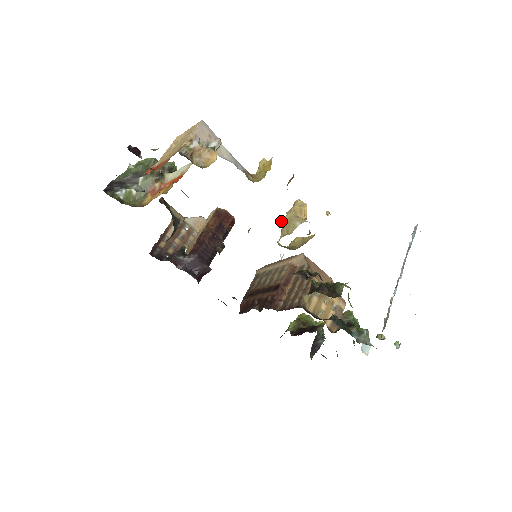
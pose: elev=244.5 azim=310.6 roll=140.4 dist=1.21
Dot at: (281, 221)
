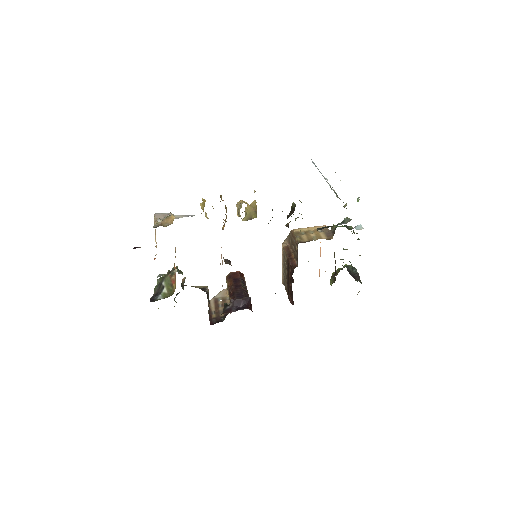
Dot at: occluded
